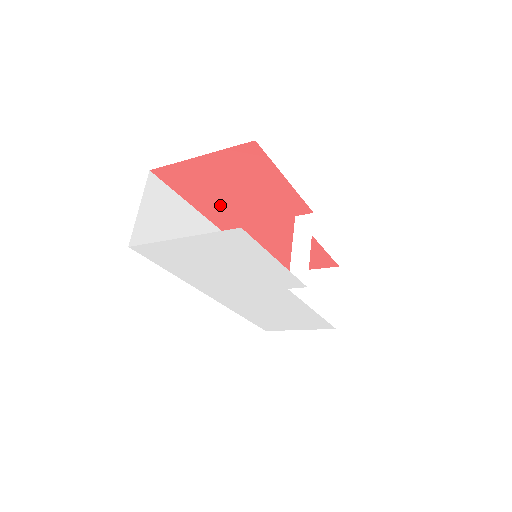
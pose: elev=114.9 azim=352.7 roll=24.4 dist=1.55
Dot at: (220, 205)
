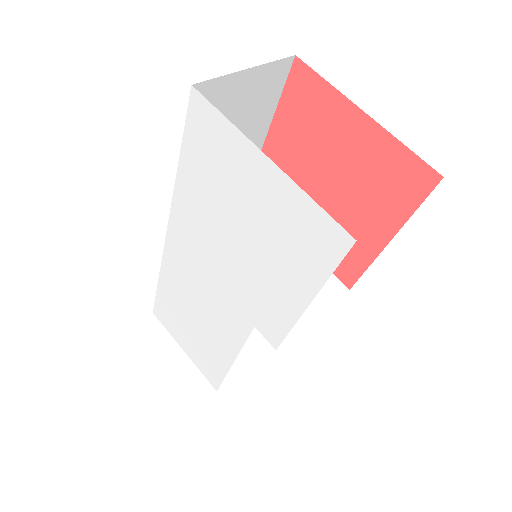
Dot at: (290, 174)
